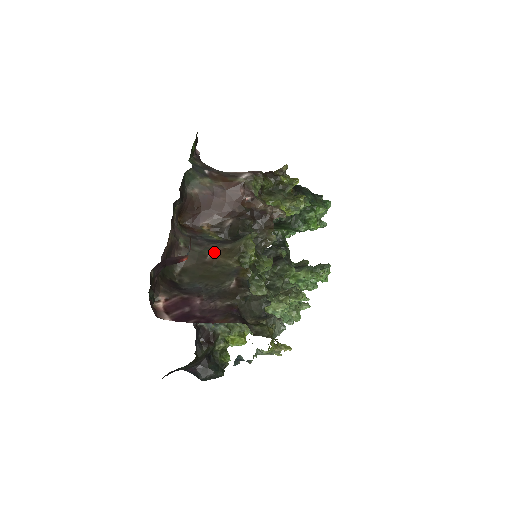
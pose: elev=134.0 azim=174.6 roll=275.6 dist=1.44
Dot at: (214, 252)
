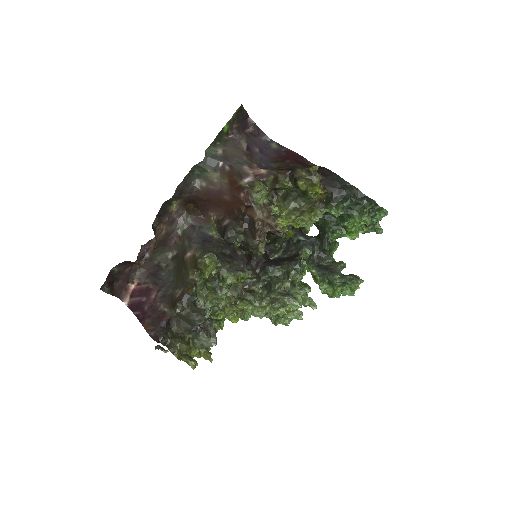
Dot at: (190, 254)
